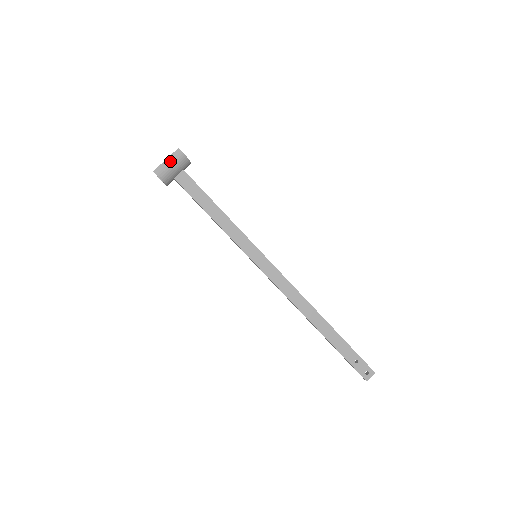
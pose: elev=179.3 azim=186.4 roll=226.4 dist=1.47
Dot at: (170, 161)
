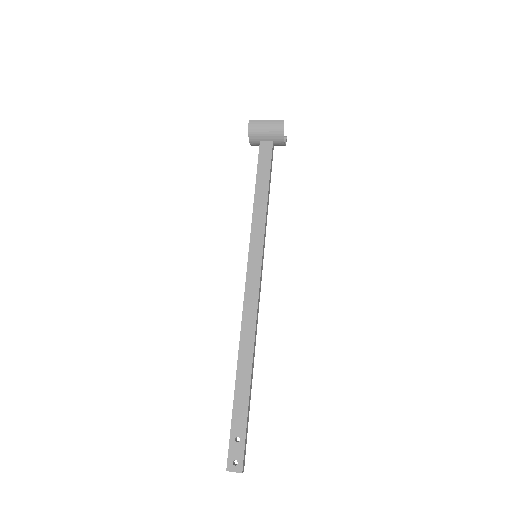
Dot at: (268, 123)
